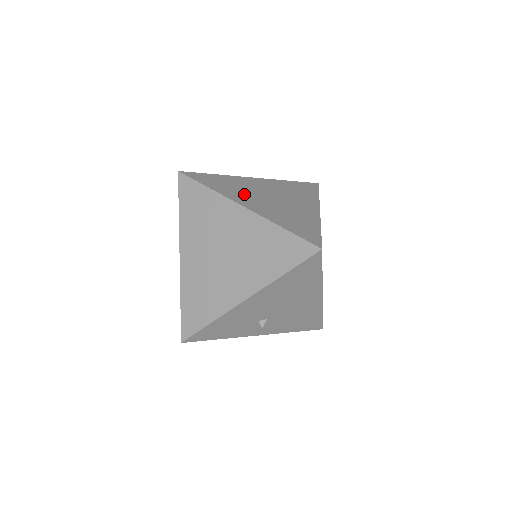
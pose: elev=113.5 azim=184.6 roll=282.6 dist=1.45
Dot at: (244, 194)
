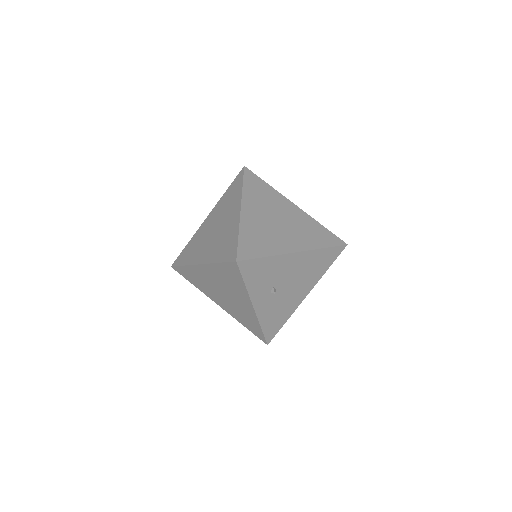
Dot at: occluded
